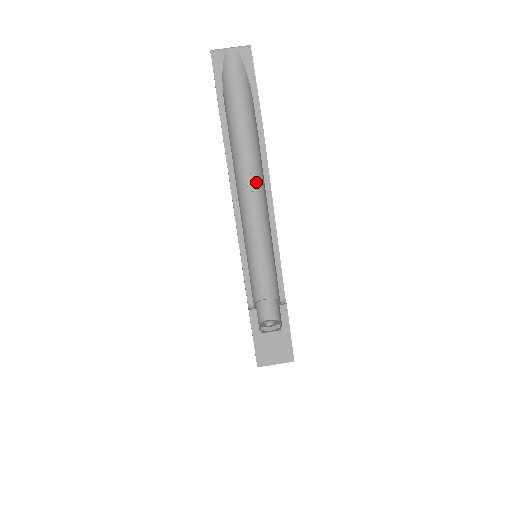
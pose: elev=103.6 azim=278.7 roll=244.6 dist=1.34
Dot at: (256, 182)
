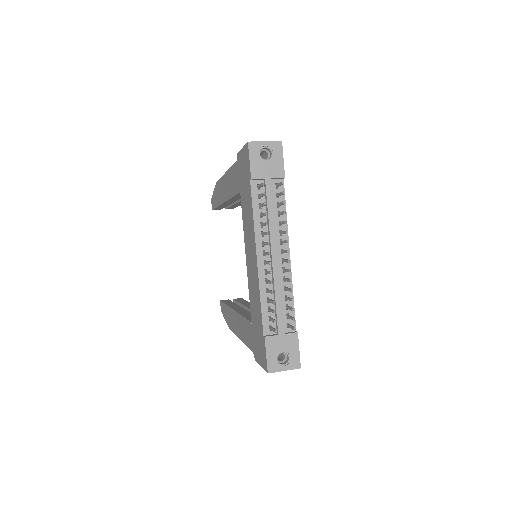
Dot at: occluded
